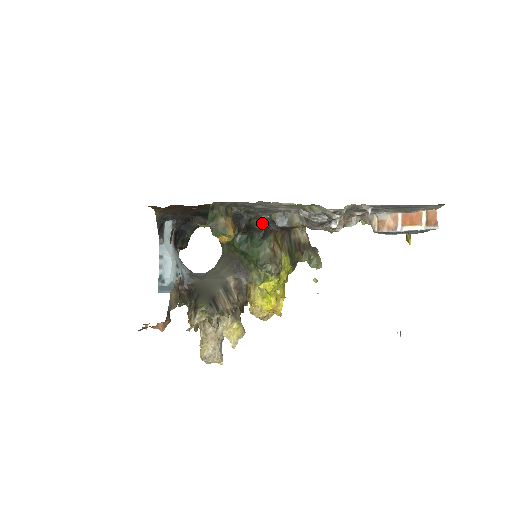
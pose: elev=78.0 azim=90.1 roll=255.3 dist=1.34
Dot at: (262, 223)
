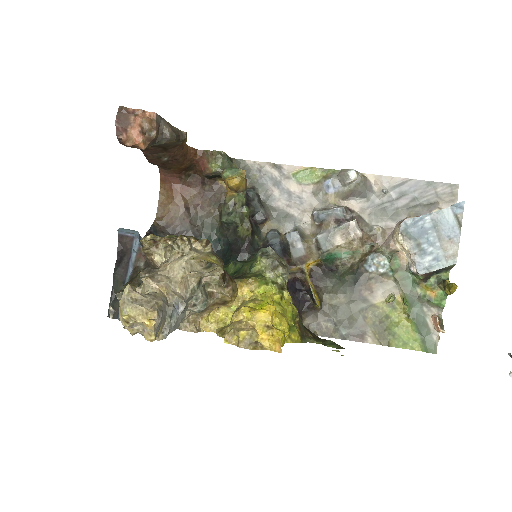
Dot at: (268, 246)
